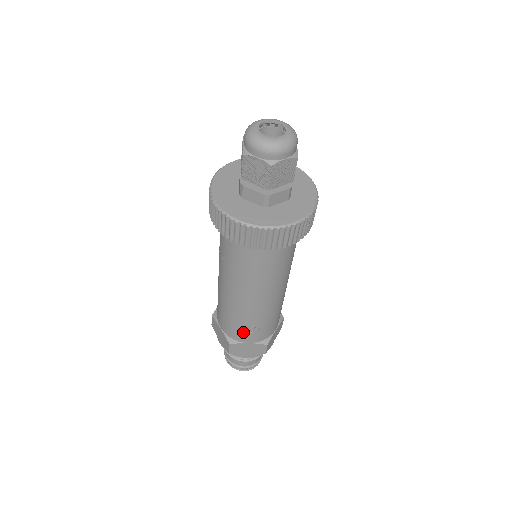
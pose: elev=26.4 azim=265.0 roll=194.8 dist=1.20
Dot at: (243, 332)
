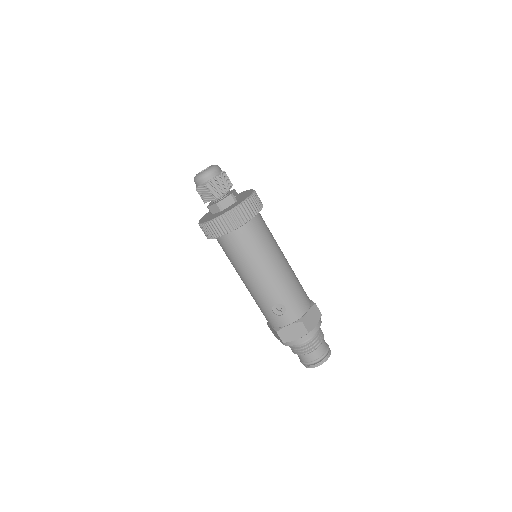
Dot at: (277, 316)
